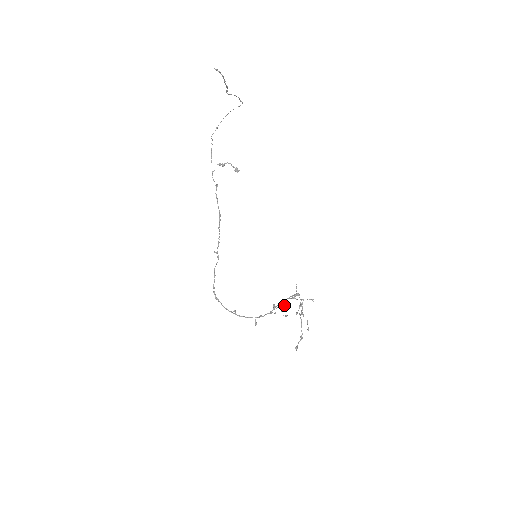
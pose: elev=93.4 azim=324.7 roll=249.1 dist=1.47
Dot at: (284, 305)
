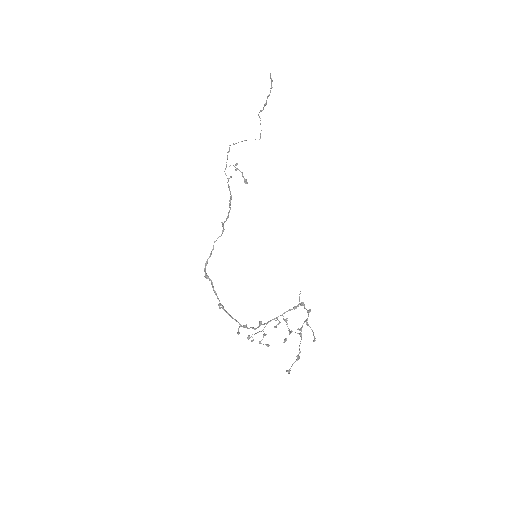
Dot at: (265, 334)
